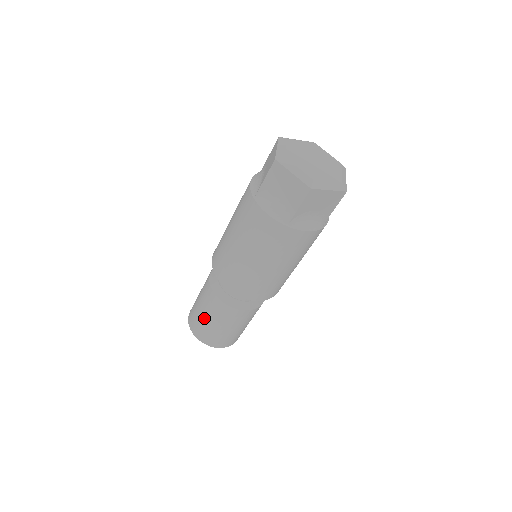
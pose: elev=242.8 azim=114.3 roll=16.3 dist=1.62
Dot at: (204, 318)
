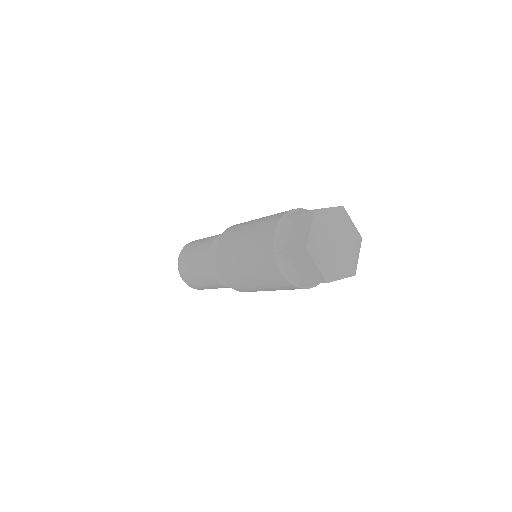
Dot at: (195, 277)
